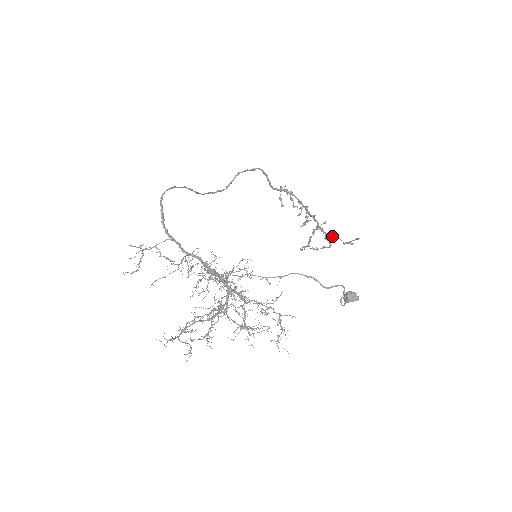
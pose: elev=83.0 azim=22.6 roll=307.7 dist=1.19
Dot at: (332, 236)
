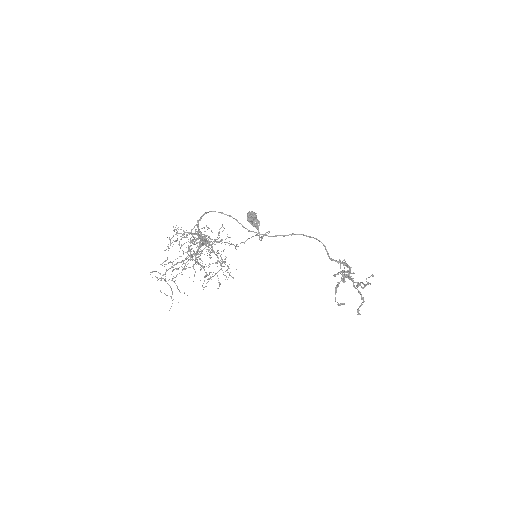
Dot at: (358, 282)
